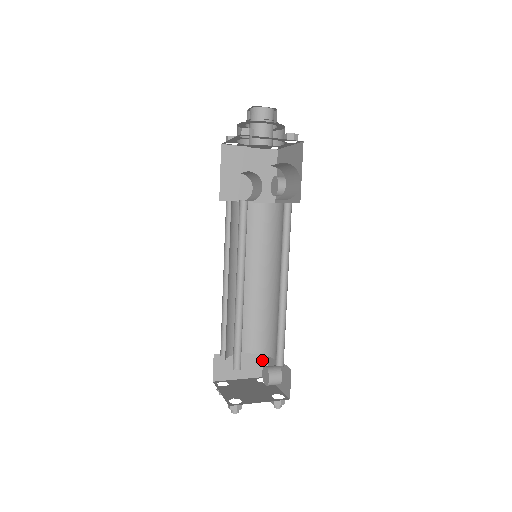
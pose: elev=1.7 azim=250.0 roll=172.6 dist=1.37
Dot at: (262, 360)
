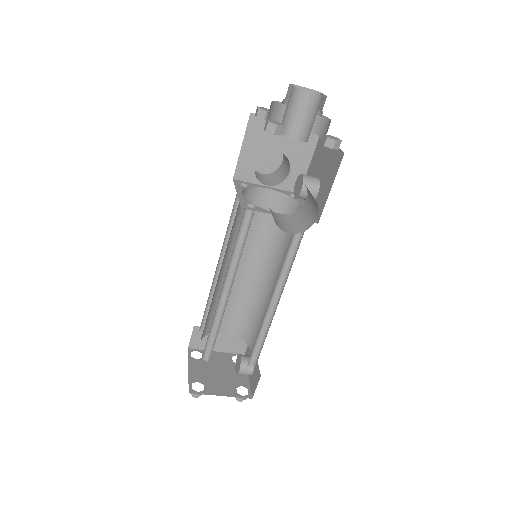
Dot at: occluded
